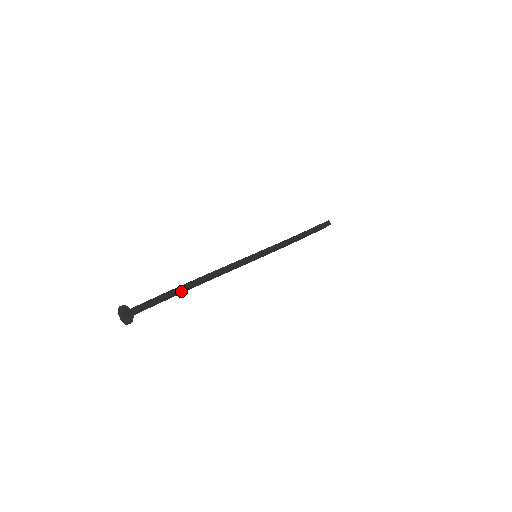
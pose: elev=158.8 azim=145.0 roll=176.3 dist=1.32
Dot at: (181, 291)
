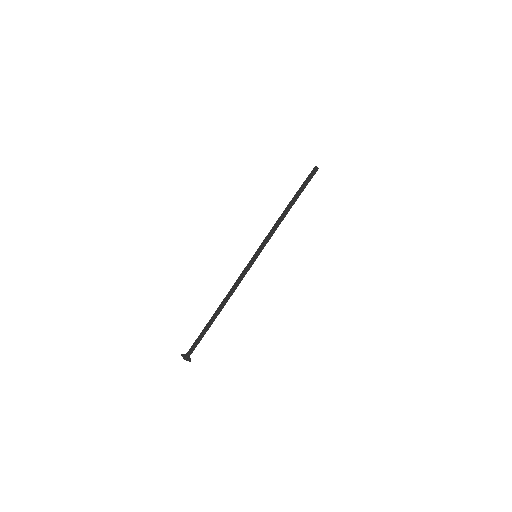
Dot at: (211, 319)
